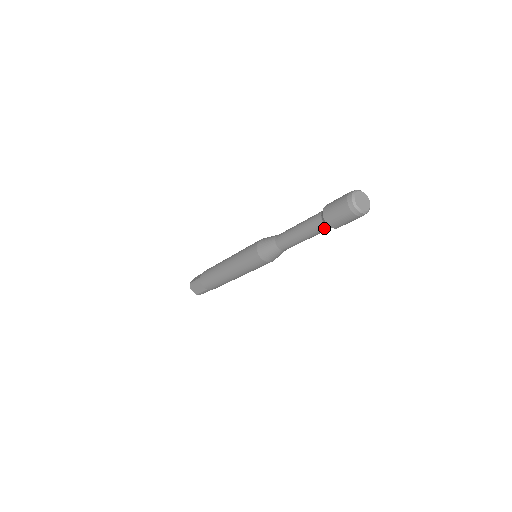
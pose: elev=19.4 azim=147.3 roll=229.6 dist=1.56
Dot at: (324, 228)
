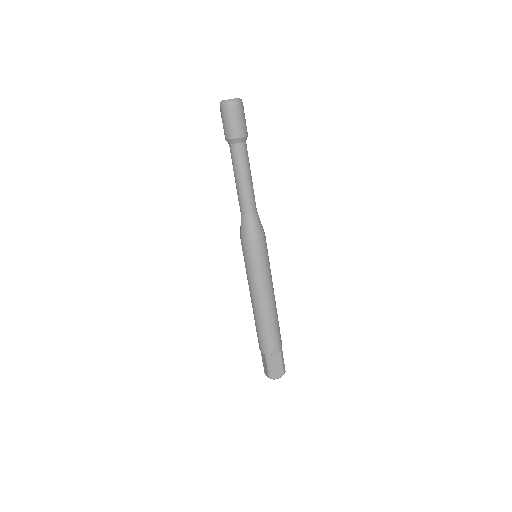
Dot at: (233, 149)
